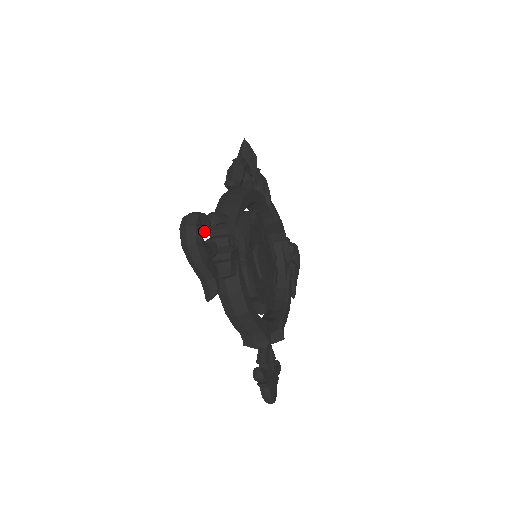
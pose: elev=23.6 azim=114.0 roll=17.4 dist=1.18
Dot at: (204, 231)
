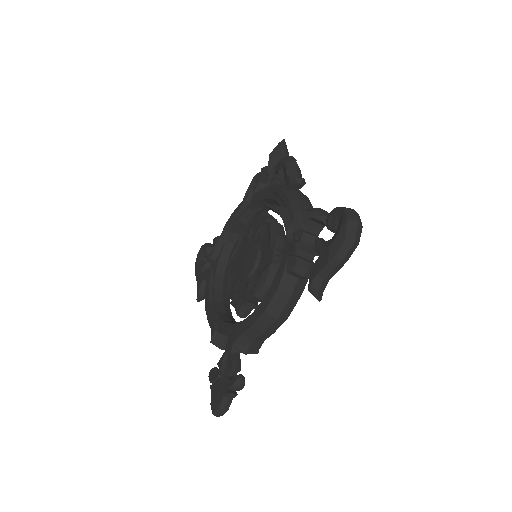
Dot at: occluded
